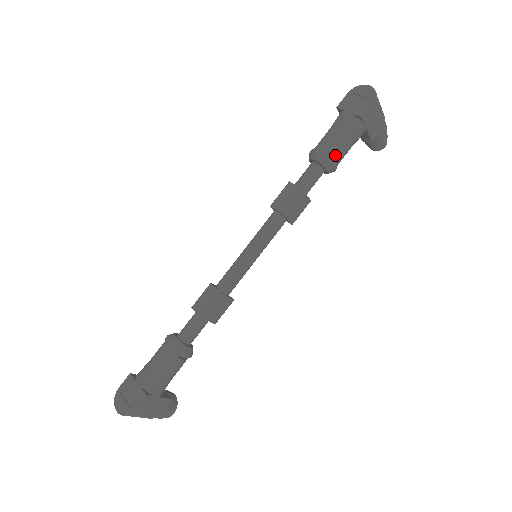
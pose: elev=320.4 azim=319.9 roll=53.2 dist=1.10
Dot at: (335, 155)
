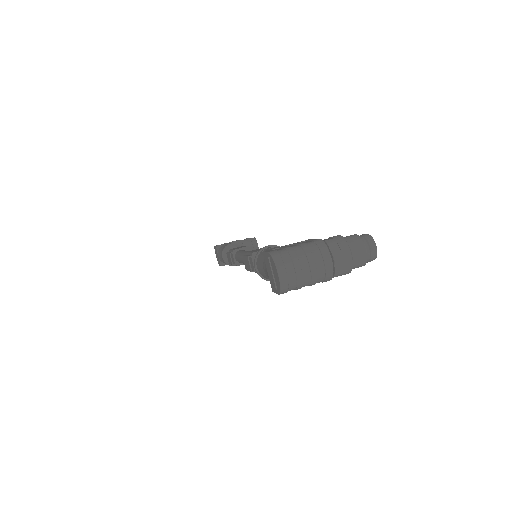
Dot at: occluded
